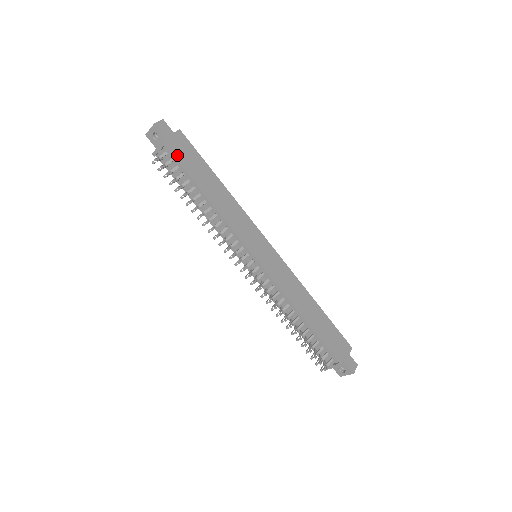
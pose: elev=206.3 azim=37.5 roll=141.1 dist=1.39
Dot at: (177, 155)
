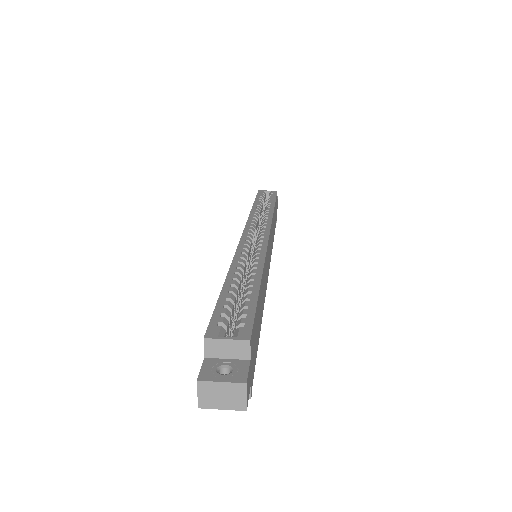
Dot at: (254, 364)
